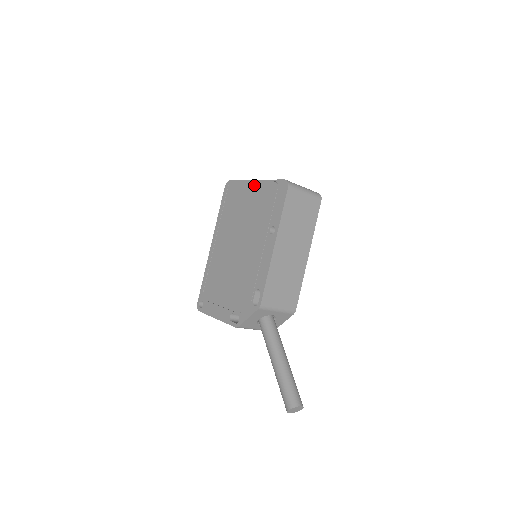
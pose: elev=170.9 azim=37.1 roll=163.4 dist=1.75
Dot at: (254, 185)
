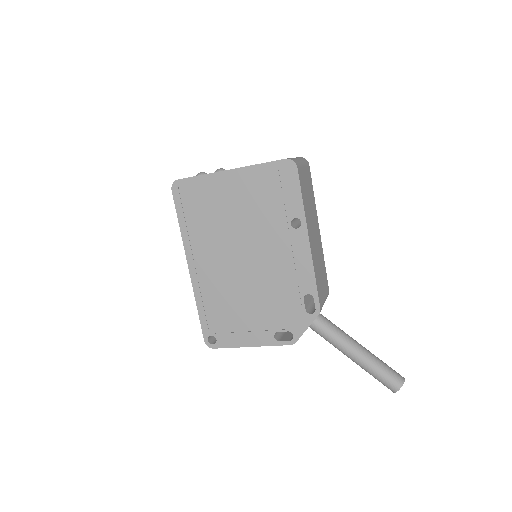
Dot at: (231, 177)
